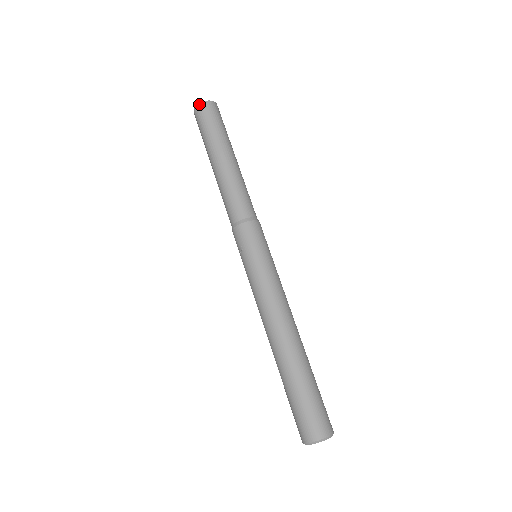
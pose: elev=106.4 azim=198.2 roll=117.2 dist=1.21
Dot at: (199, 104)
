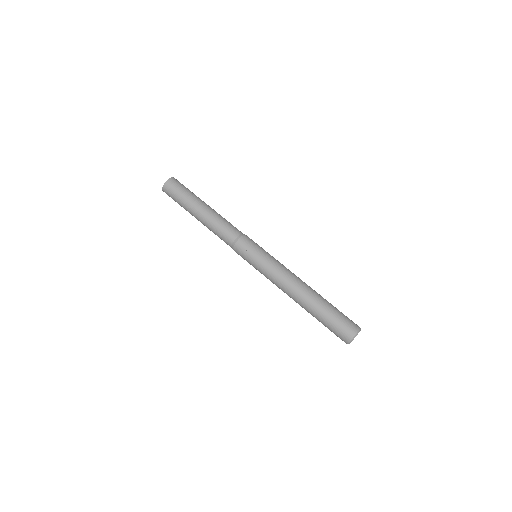
Dot at: (169, 179)
